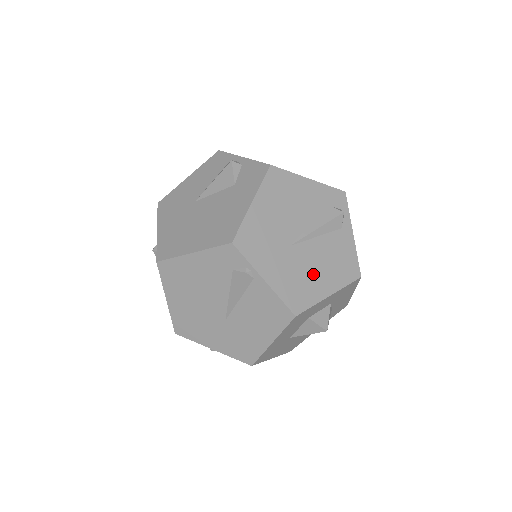
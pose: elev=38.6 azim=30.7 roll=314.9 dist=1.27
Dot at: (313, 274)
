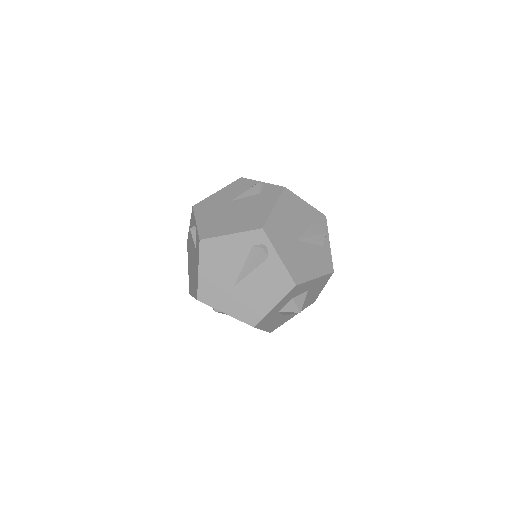
Dot at: (257, 298)
